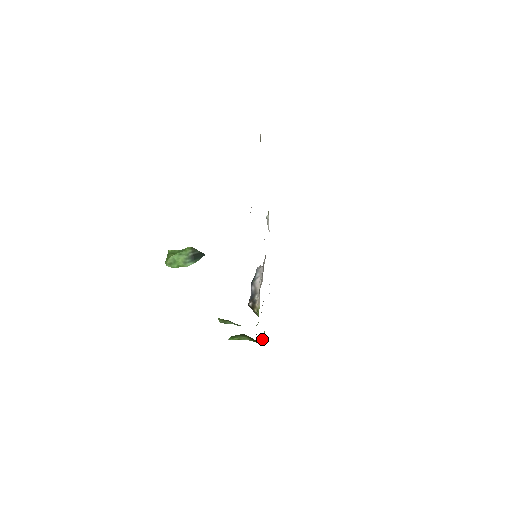
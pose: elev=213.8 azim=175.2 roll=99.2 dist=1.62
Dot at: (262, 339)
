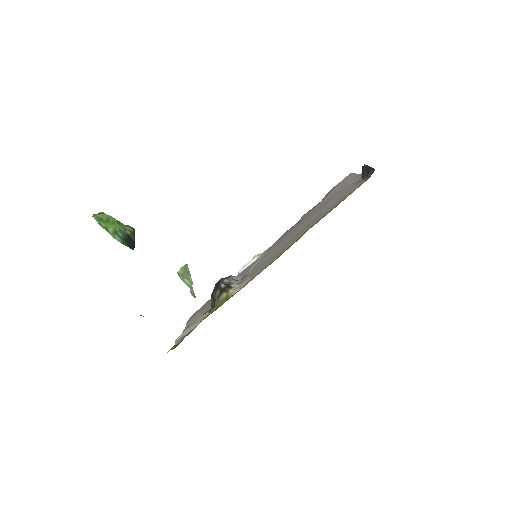
Dot at: (171, 348)
